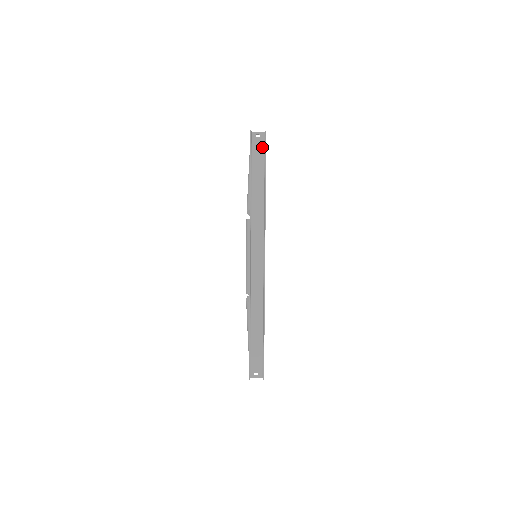
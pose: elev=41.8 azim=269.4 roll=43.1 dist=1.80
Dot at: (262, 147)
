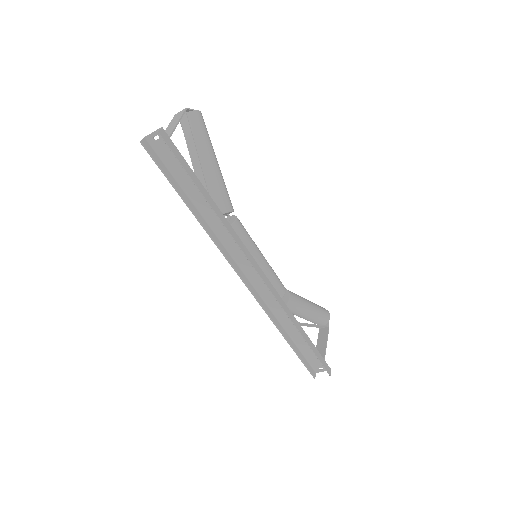
Dot at: occluded
